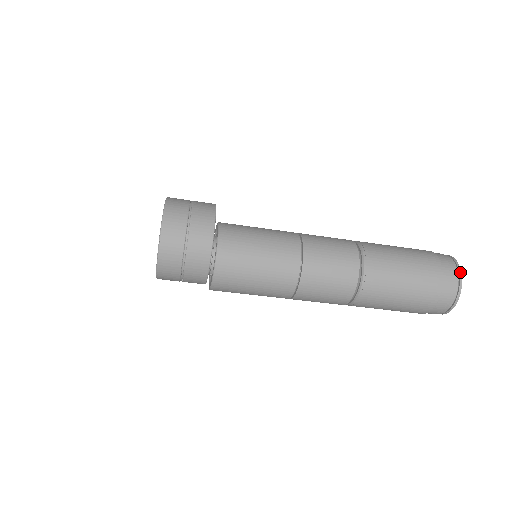
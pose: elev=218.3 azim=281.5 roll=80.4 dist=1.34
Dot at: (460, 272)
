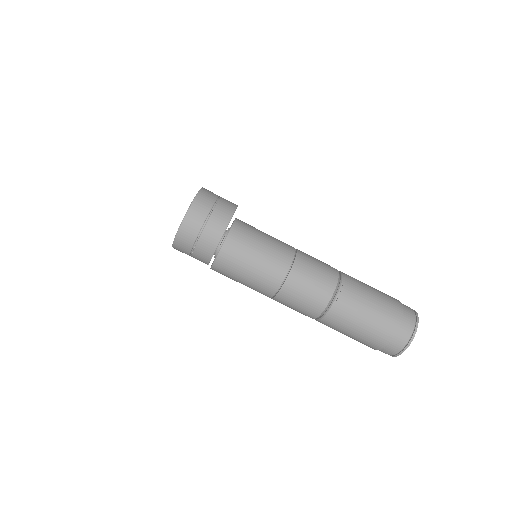
Dot at: (418, 319)
